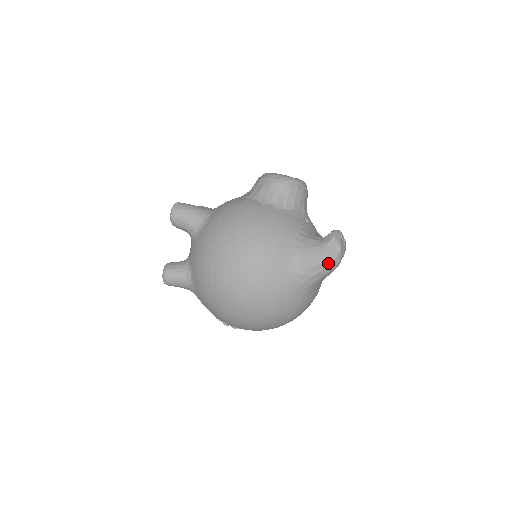
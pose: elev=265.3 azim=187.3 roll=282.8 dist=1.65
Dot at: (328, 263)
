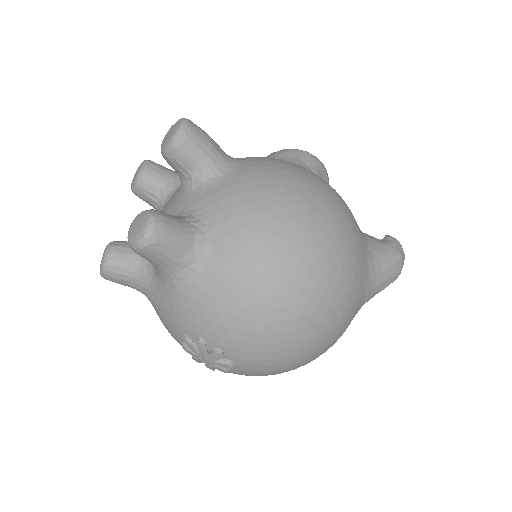
Dot at: (398, 269)
